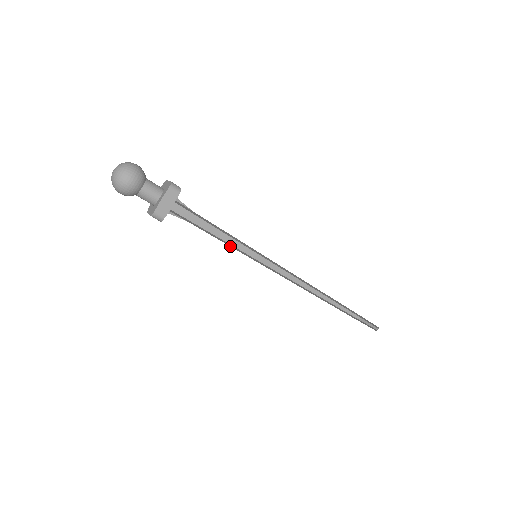
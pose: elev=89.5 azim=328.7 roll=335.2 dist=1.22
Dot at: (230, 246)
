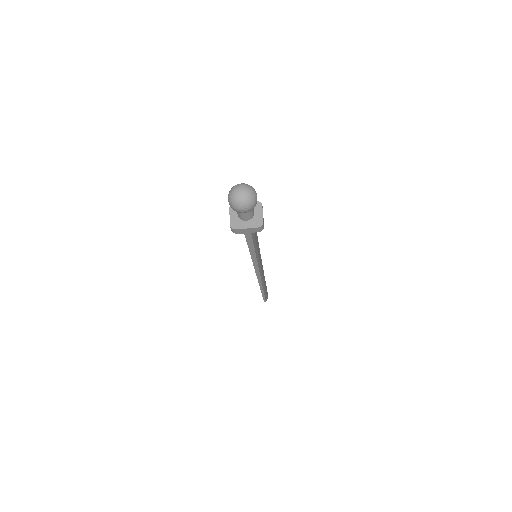
Dot at: occluded
